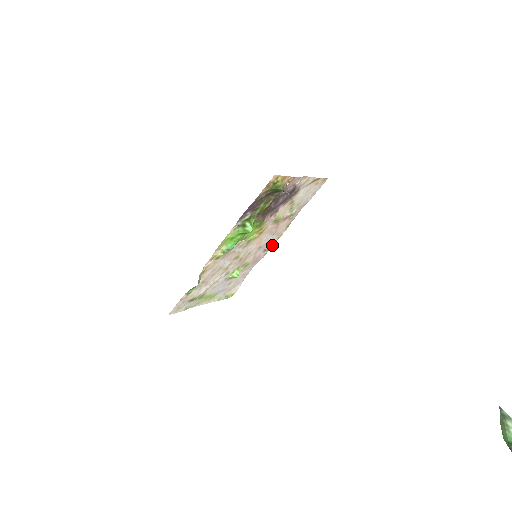
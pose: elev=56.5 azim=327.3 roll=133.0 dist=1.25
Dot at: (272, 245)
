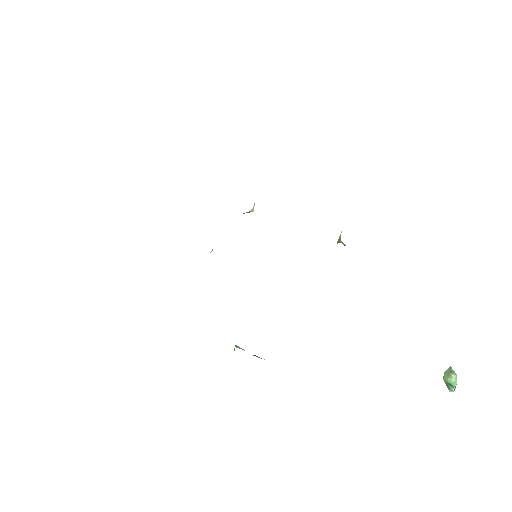
Dot at: (251, 210)
